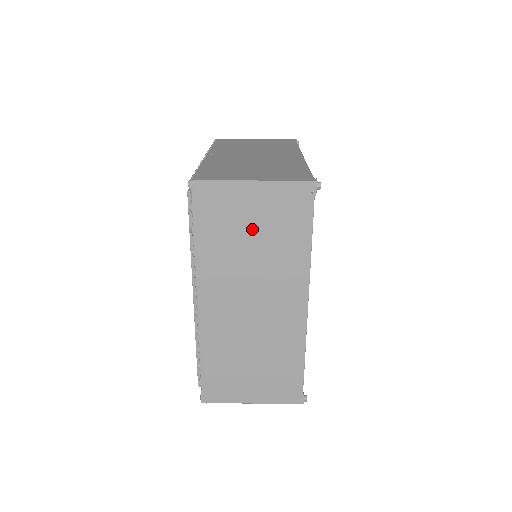
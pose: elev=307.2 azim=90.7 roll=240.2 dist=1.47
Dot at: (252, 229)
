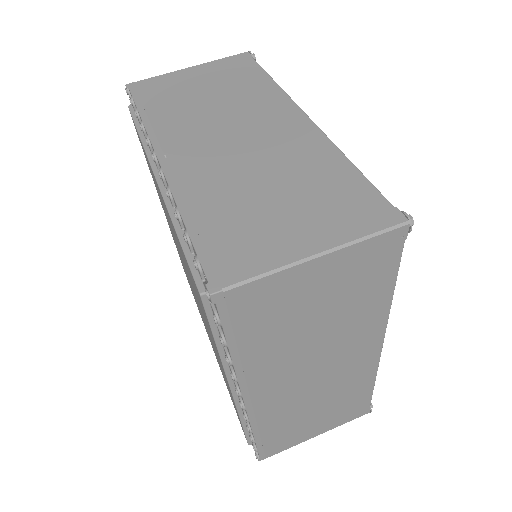
Dot at: (314, 308)
